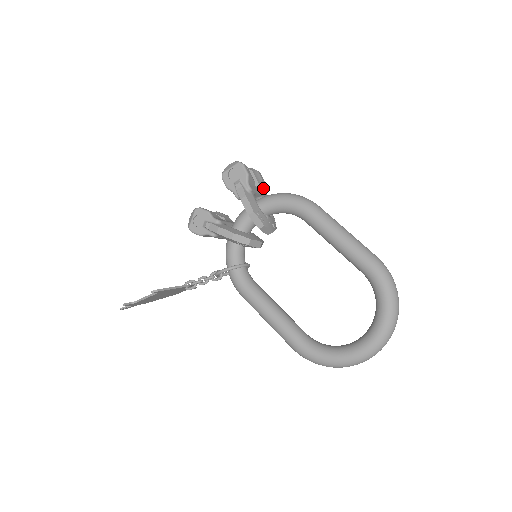
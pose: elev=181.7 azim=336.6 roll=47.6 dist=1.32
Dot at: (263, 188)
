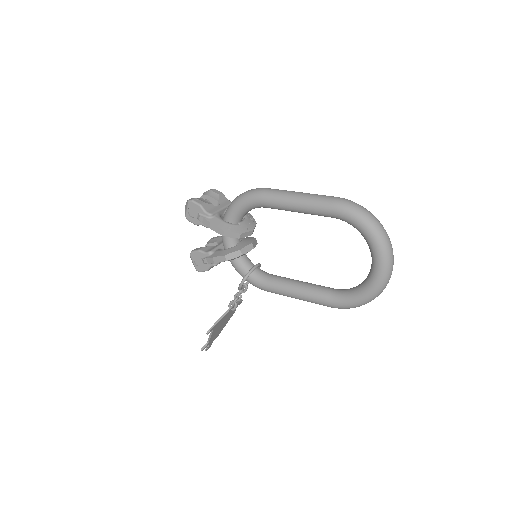
Dot at: (225, 200)
